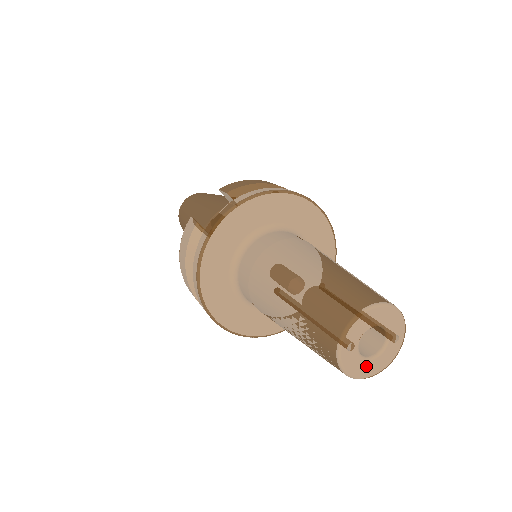
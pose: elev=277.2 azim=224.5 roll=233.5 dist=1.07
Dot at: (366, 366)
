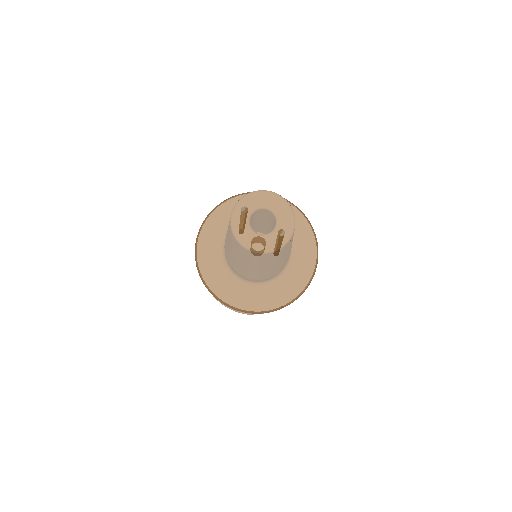
Dot at: (250, 236)
